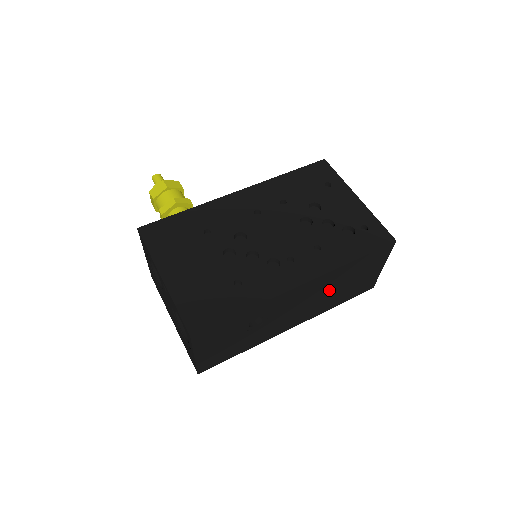
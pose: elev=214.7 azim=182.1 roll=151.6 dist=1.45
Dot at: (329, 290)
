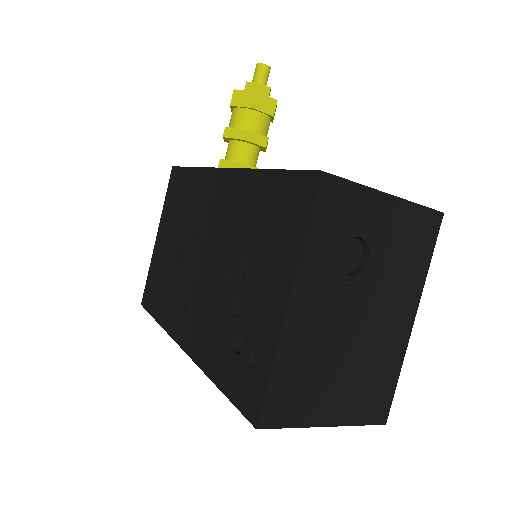
Dot at: occluded
